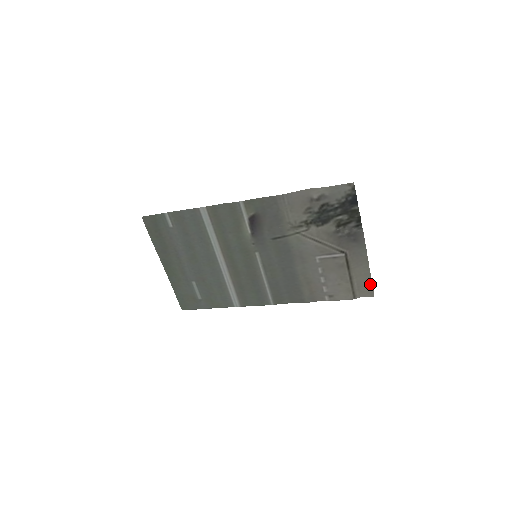
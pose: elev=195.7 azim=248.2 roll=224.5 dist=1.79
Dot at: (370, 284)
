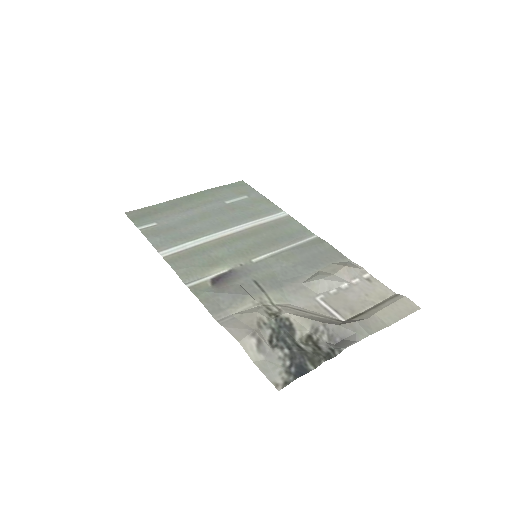
Dot at: (405, 314)
